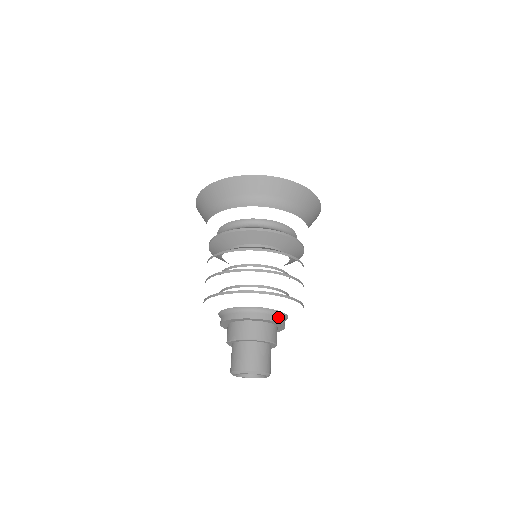
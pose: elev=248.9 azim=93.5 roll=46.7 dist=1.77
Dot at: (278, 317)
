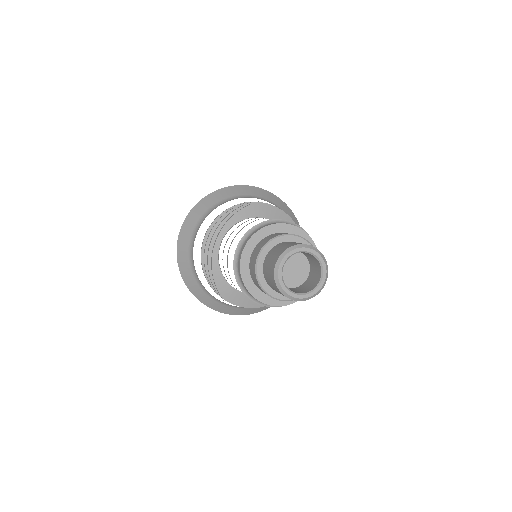
Dot at: occluded
